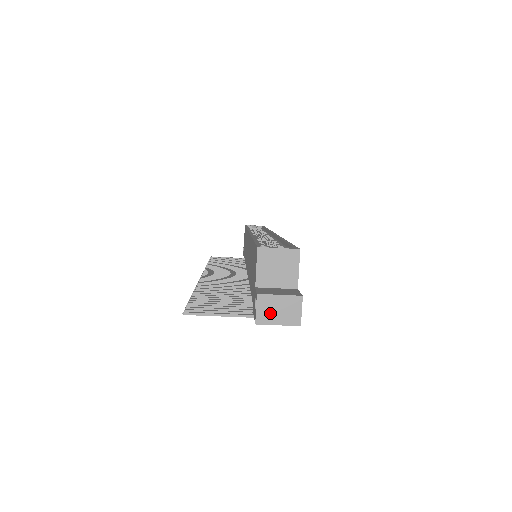
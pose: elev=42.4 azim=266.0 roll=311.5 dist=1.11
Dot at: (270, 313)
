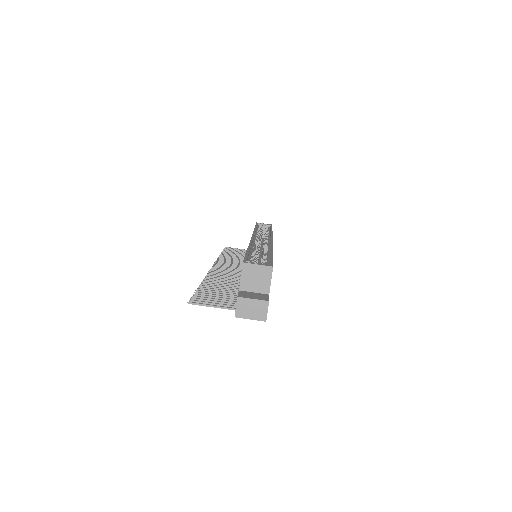
Dot at: (245, 311)
